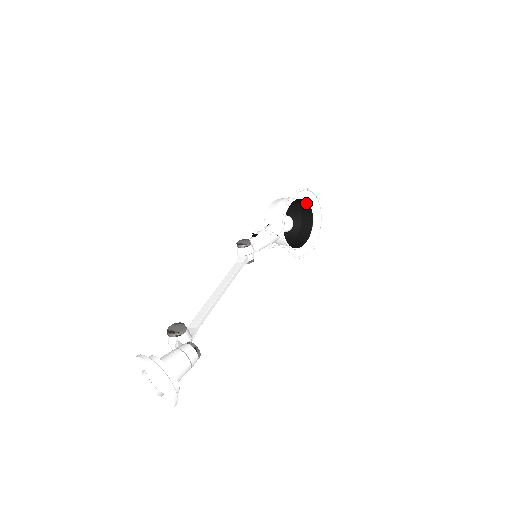
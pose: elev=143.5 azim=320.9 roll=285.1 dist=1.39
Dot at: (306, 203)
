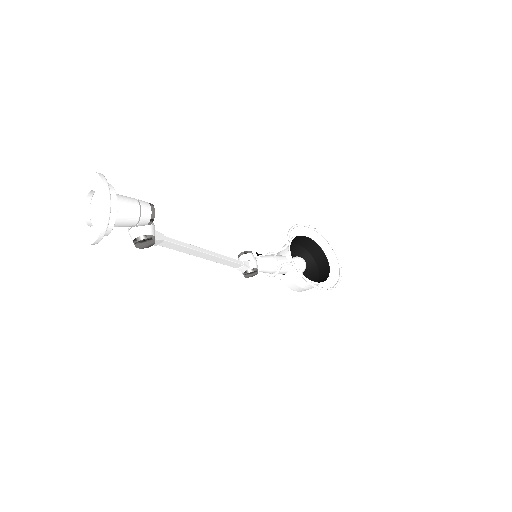
Dot at: (318, 249)
